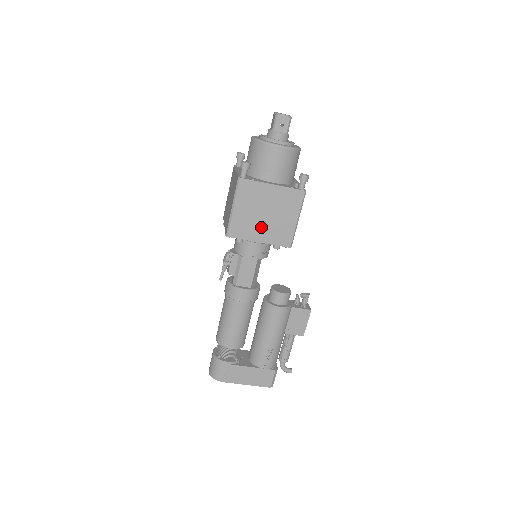
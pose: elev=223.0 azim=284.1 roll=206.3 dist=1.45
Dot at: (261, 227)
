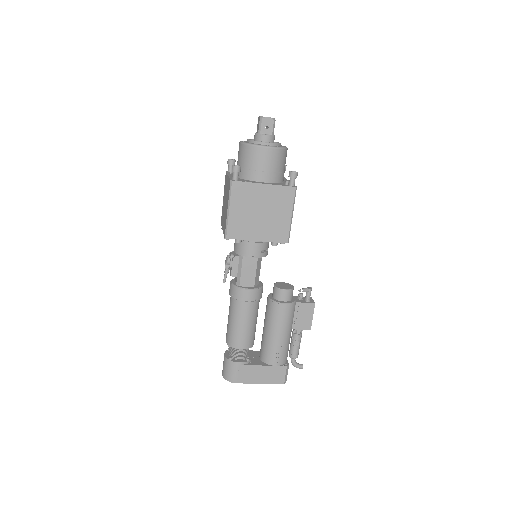
Dot at: (257, 226)
